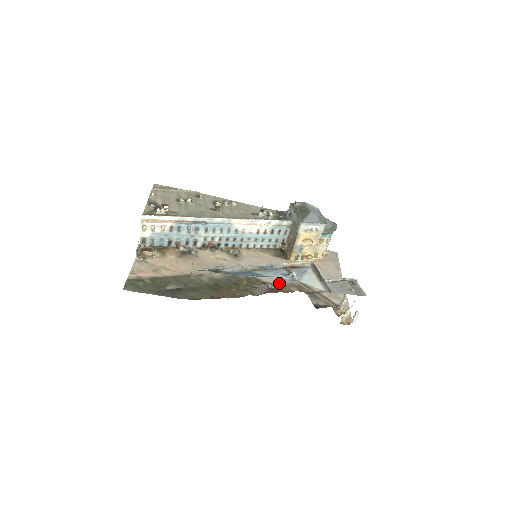
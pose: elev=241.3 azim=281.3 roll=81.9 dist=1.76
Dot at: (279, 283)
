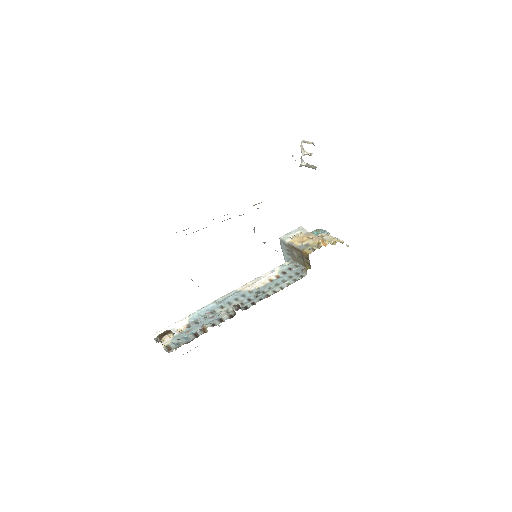
Dot at: occluded
